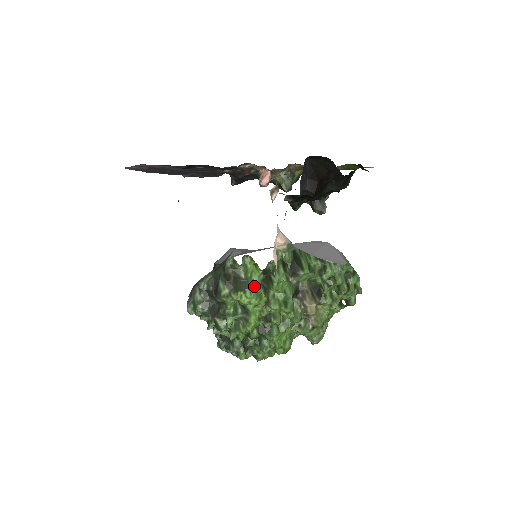
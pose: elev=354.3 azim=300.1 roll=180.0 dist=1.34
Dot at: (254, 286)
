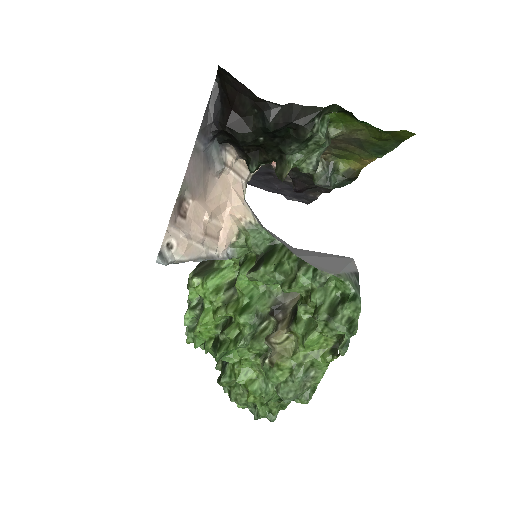
Dot at: (217, 277)
